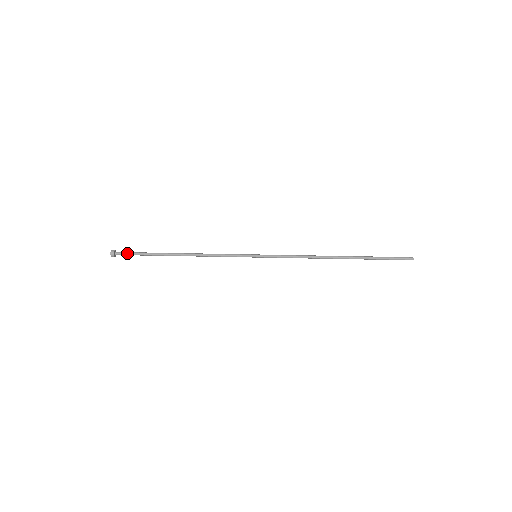
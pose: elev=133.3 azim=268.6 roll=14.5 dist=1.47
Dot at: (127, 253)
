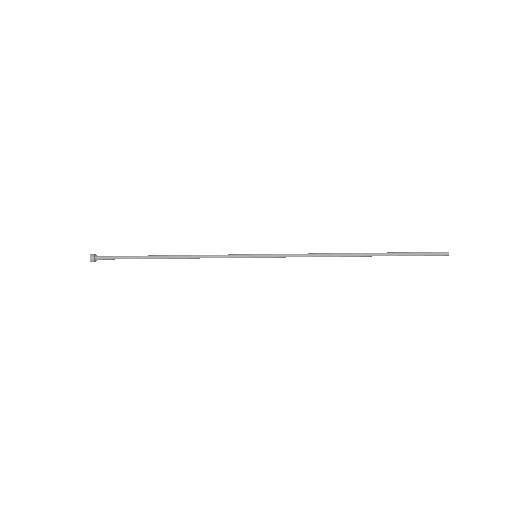
Dot at: (108, 256)
